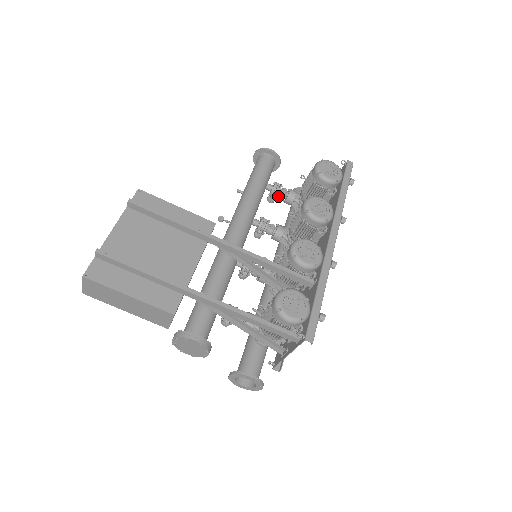
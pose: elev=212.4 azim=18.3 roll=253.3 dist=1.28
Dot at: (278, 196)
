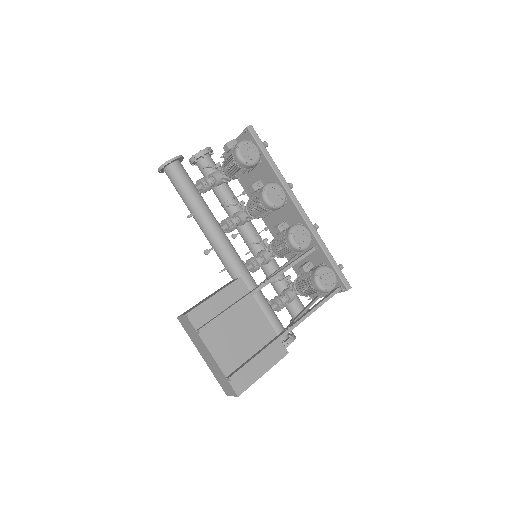
Dot at: occluded
